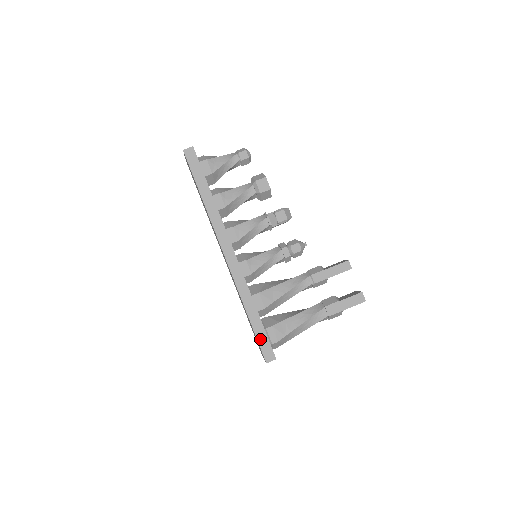
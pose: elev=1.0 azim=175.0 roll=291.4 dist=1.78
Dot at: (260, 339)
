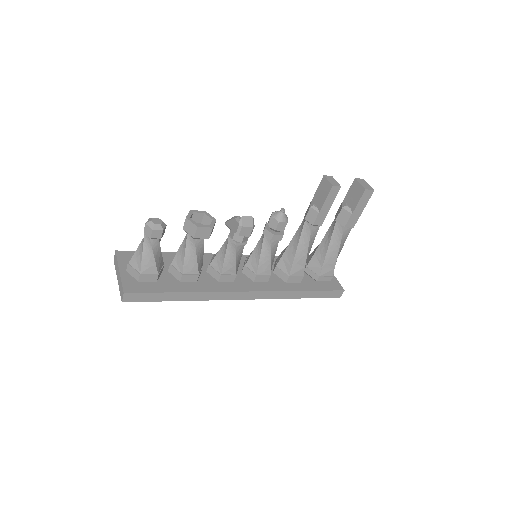
Dot at: (322, 296)
